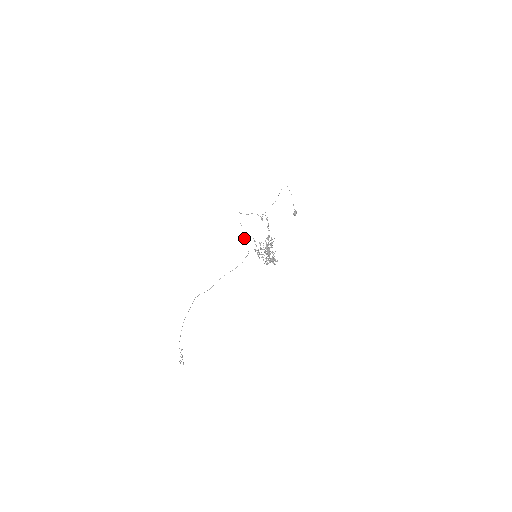
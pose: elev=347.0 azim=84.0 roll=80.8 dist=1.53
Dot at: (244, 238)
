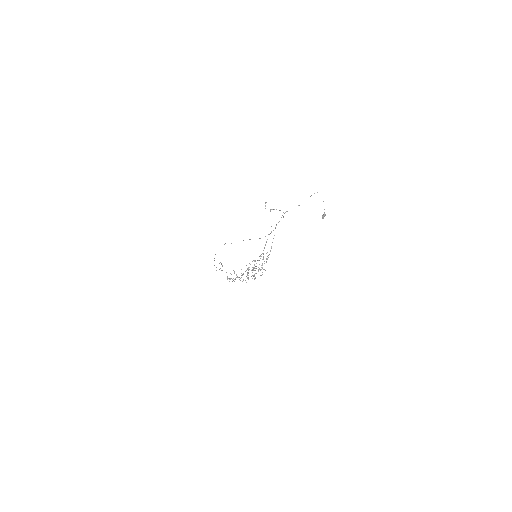
Dot at: occluded
